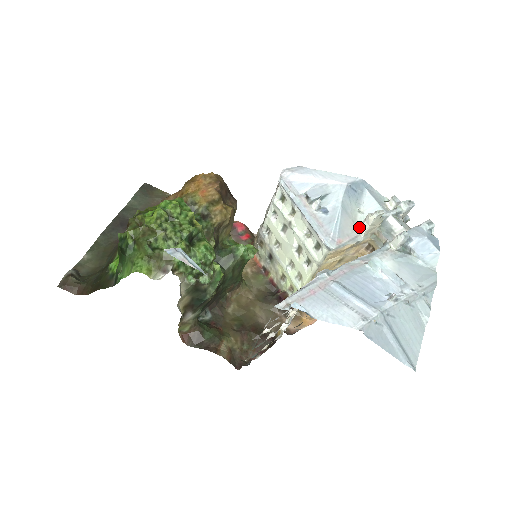
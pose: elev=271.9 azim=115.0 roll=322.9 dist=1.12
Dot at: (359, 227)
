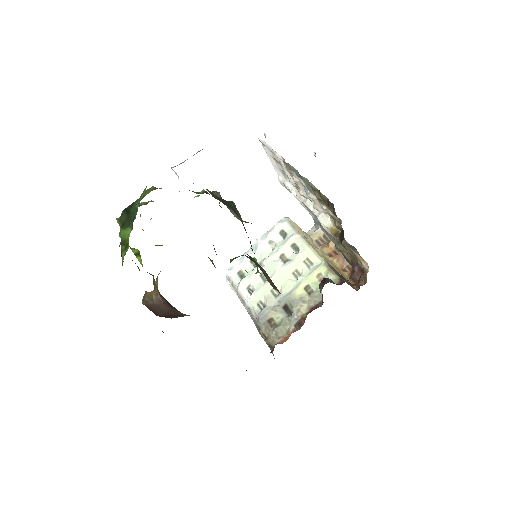
Dot at: occluded
